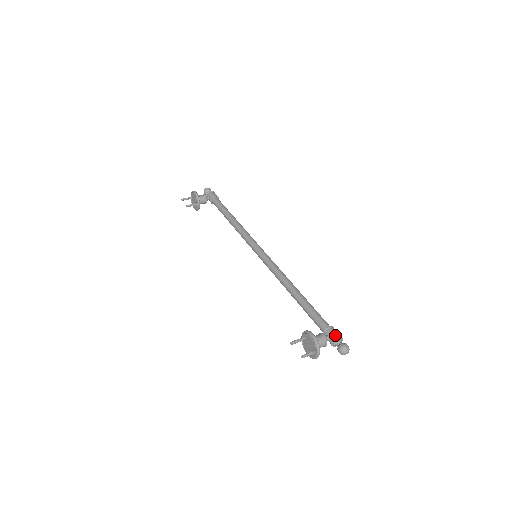
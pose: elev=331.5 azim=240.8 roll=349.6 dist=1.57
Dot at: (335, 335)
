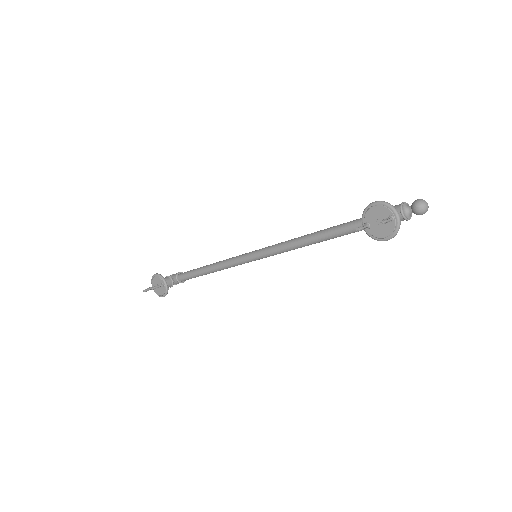
Dot at: occluded
